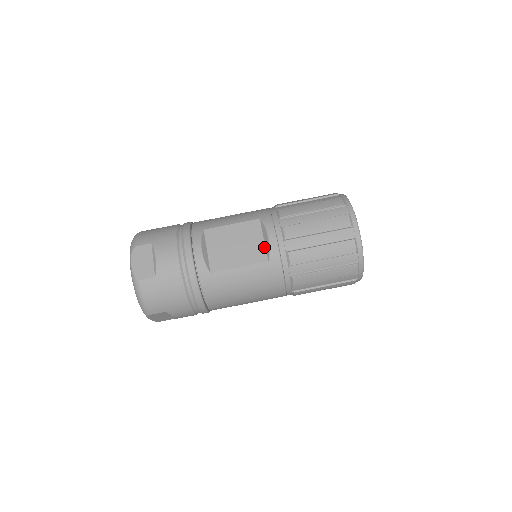
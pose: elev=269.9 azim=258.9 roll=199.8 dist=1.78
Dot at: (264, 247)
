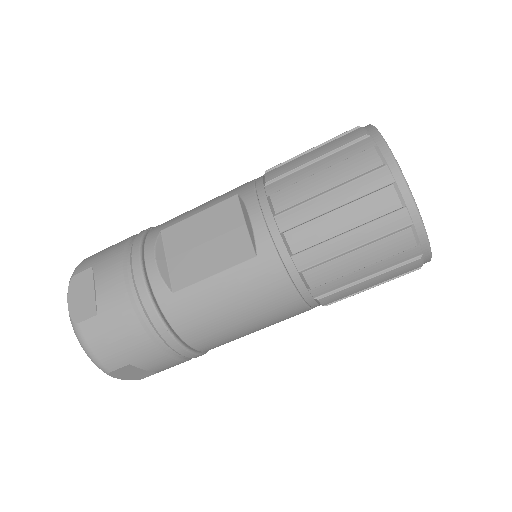
Dot at: (247, 235)
